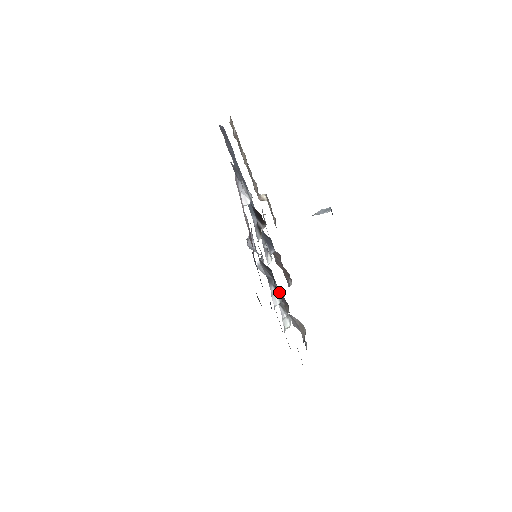
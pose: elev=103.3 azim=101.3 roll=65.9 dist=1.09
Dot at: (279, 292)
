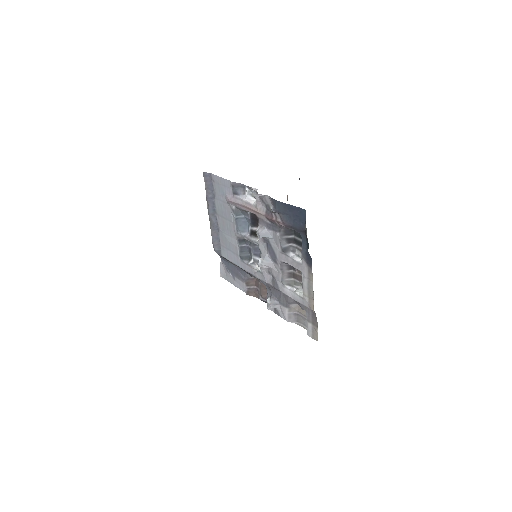
Dot at: (299, 252)
